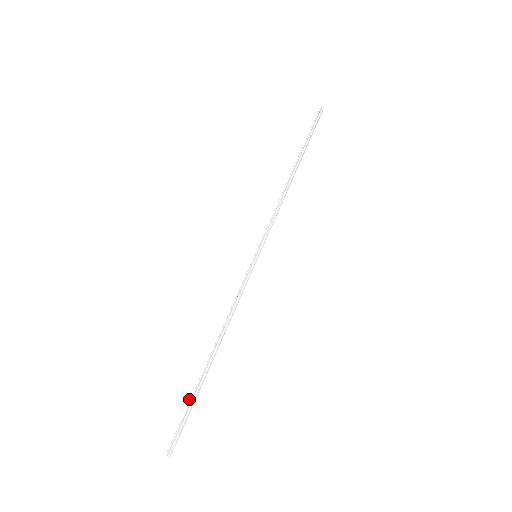
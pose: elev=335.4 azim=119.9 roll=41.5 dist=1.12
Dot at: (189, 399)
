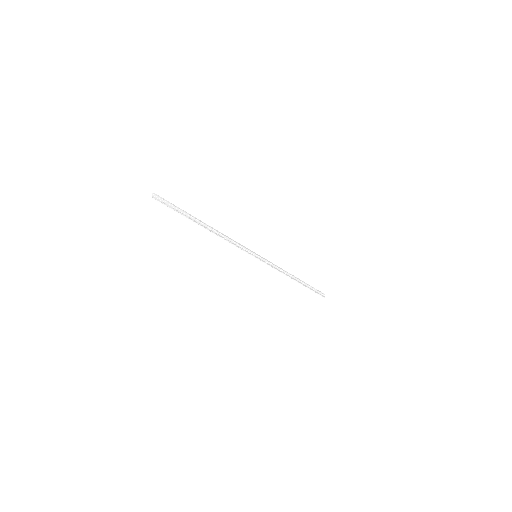
Dot at: (182, 210)
